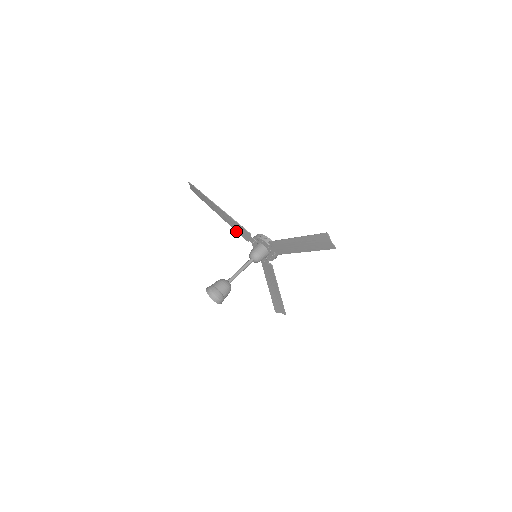
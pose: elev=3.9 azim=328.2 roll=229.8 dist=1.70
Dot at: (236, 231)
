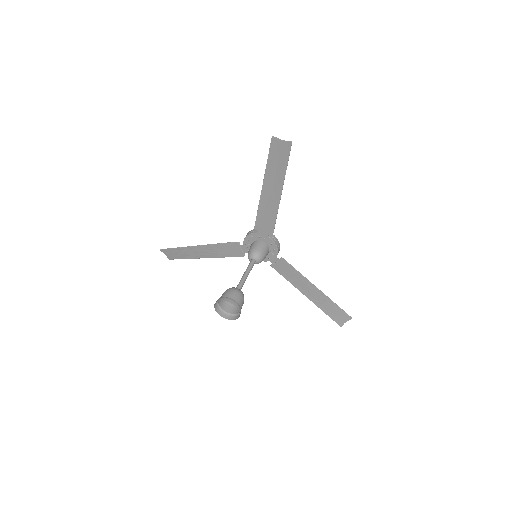
Dot at: occluded
